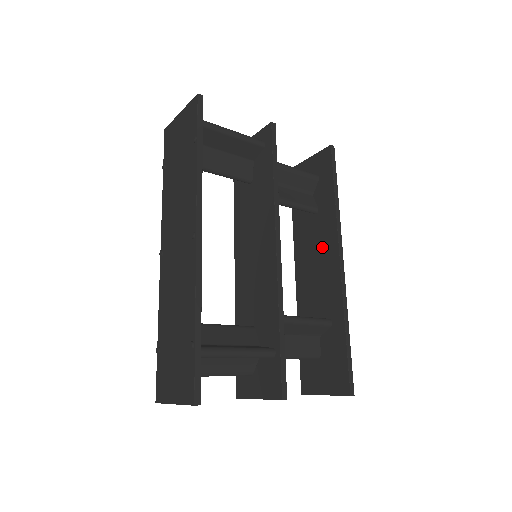
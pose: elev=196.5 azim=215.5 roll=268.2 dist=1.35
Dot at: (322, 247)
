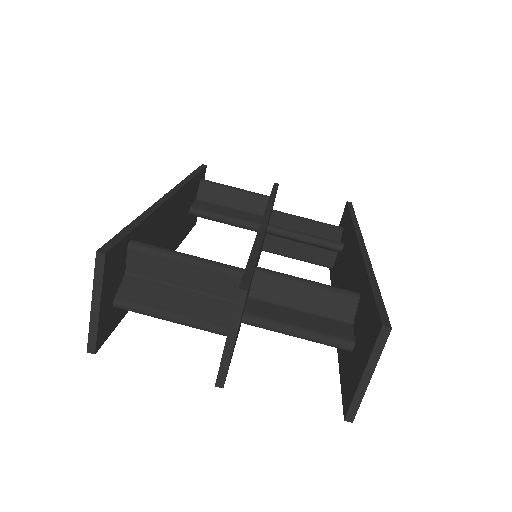
Dot at: (347, 259)
